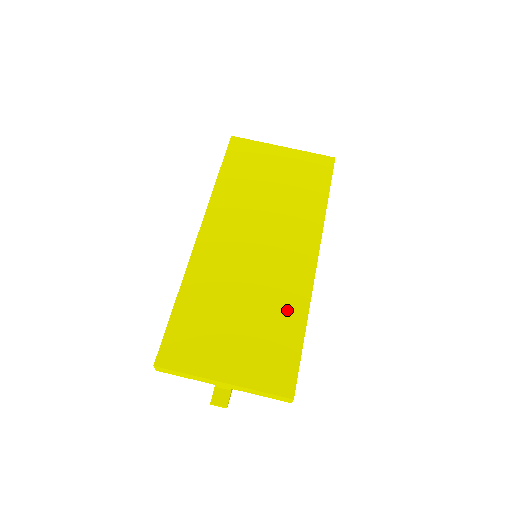
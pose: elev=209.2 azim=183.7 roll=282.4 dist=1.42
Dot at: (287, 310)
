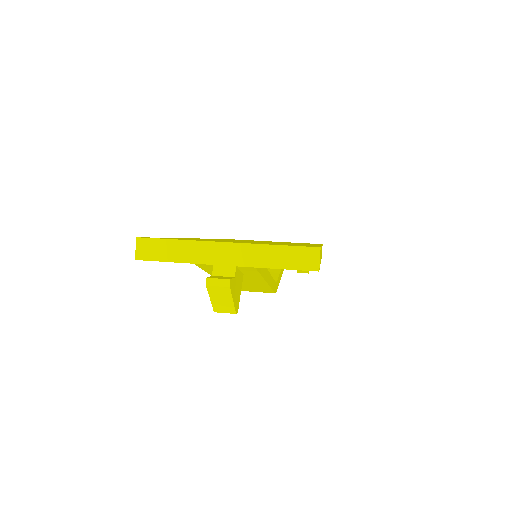
Dot at: (296, 244)
